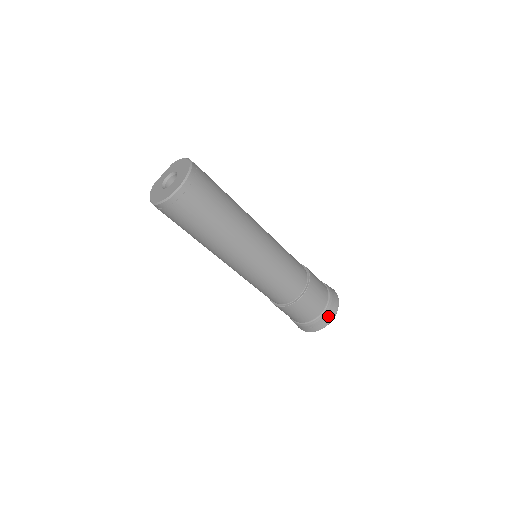
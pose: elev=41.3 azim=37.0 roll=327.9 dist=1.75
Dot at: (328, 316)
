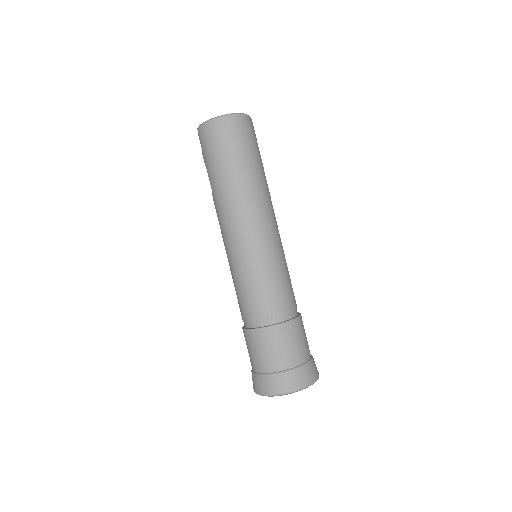
Dot at: occluded
